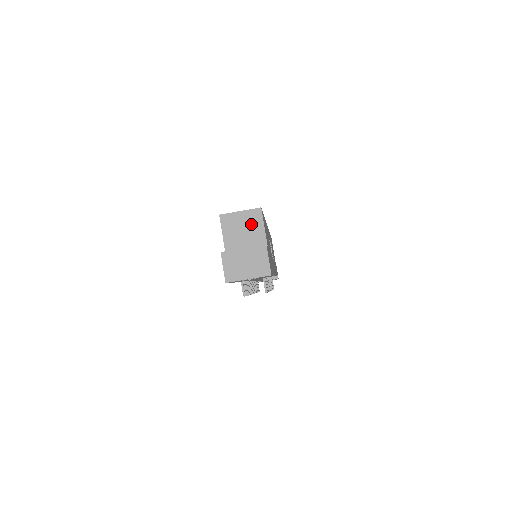
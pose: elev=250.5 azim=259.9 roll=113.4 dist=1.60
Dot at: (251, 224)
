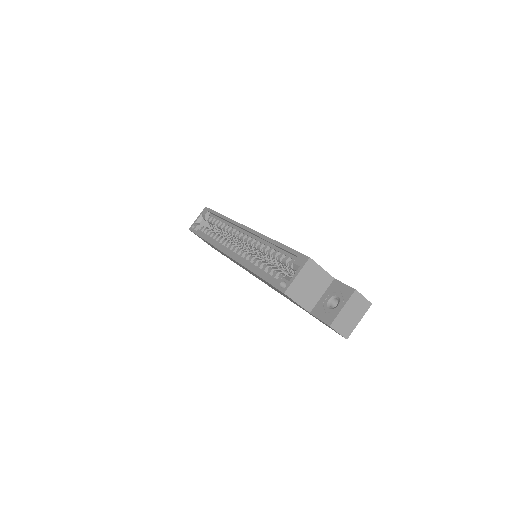
Dot at: (312, 276)
